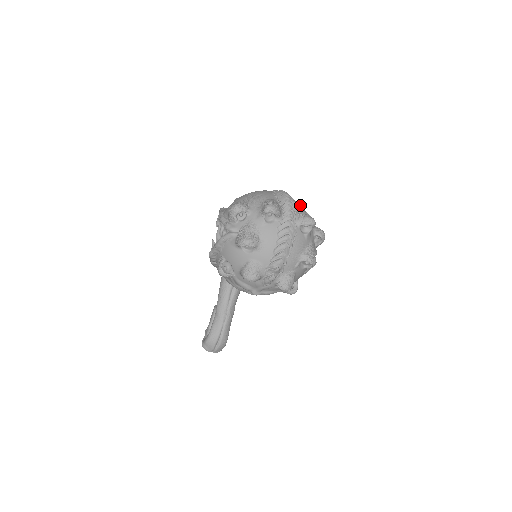
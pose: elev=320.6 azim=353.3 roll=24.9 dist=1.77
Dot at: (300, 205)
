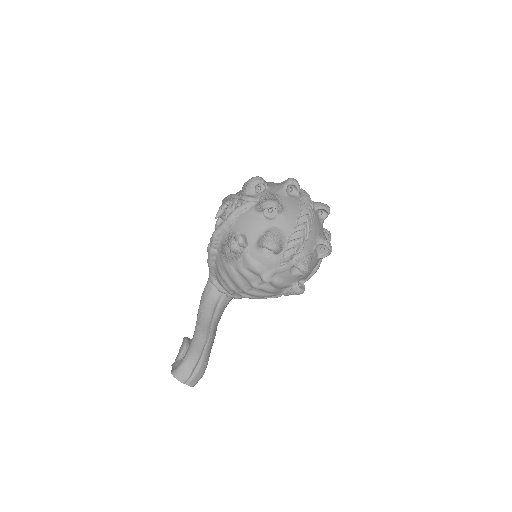
Dot at: occluded
